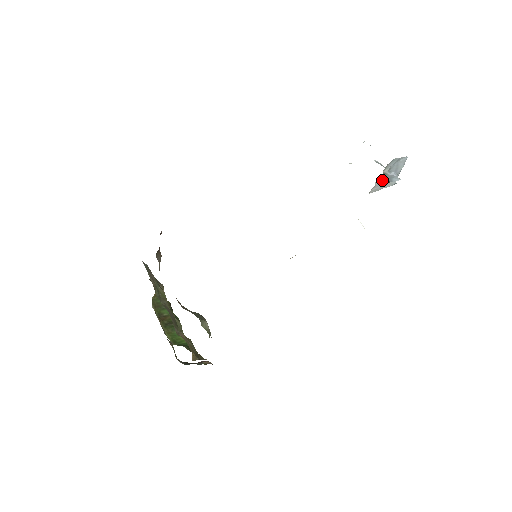
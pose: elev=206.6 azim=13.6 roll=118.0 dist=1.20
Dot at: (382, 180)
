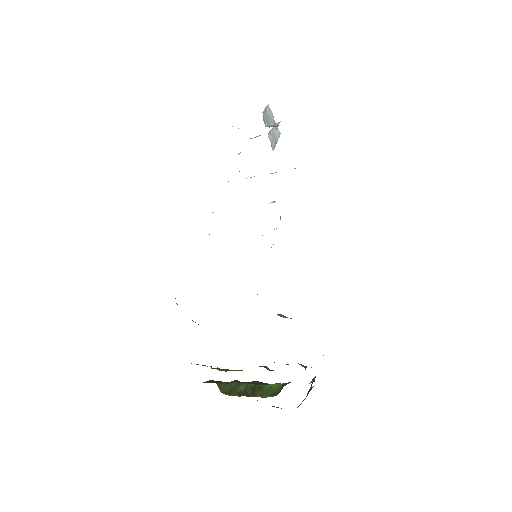
Dot at: (271, 135)
